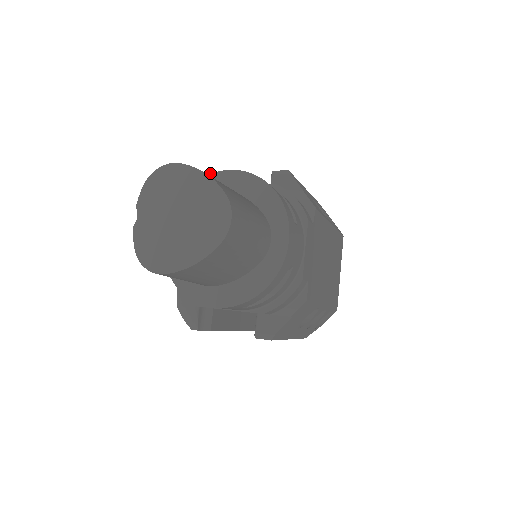
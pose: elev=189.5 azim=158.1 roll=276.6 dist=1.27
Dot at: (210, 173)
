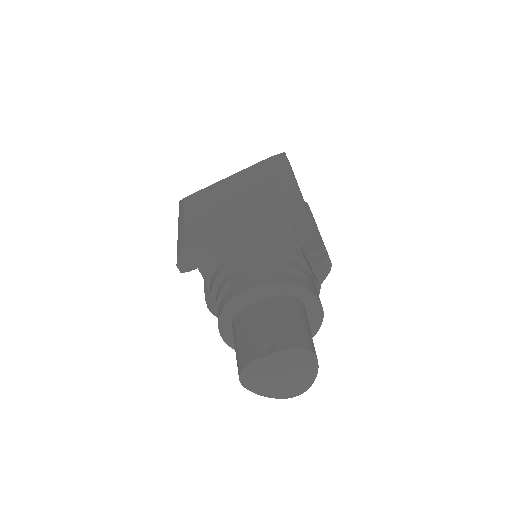
Dot at: (306, 208)
